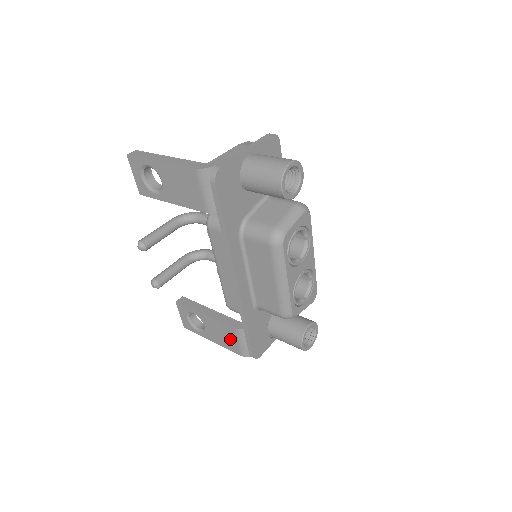
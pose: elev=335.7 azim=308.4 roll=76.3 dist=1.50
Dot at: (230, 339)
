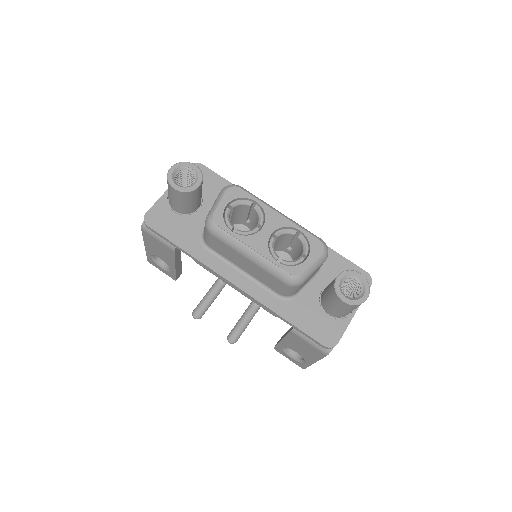
Dot at: (306, 346)
